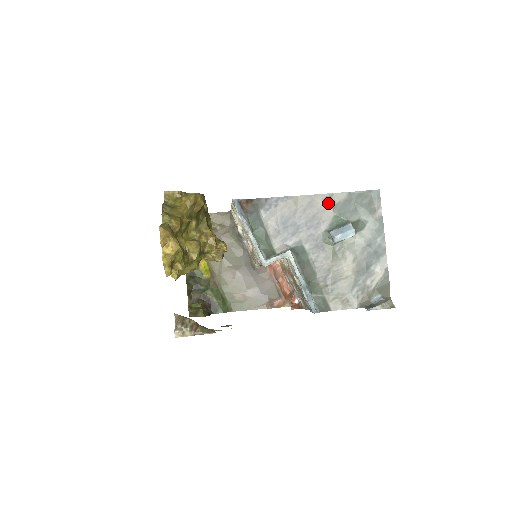
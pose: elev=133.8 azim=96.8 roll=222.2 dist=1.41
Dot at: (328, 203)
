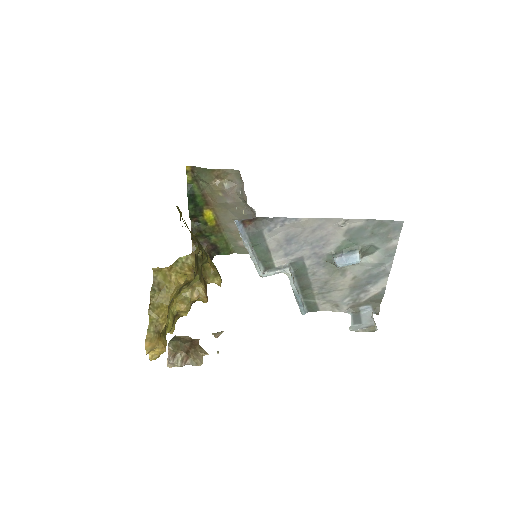
Dot at: (341, 227)
